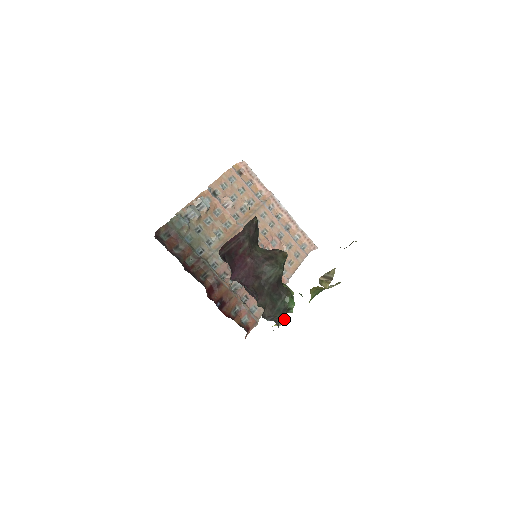
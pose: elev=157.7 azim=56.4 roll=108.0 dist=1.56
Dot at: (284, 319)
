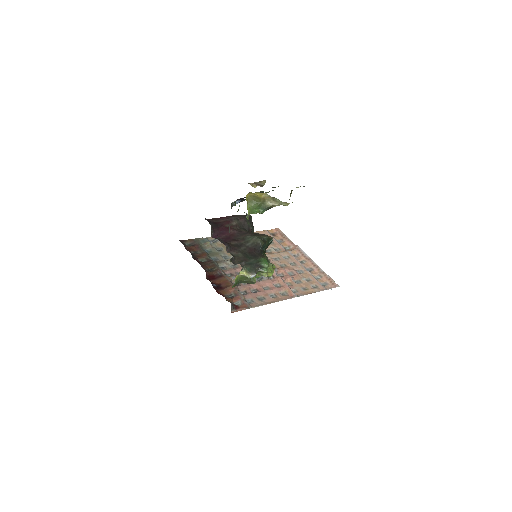
Dot at: (255, 273)
